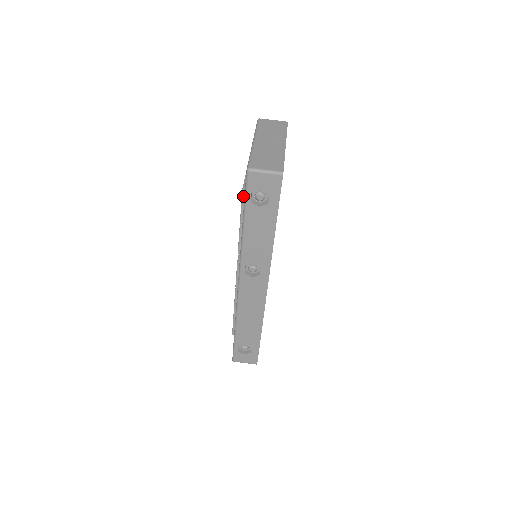
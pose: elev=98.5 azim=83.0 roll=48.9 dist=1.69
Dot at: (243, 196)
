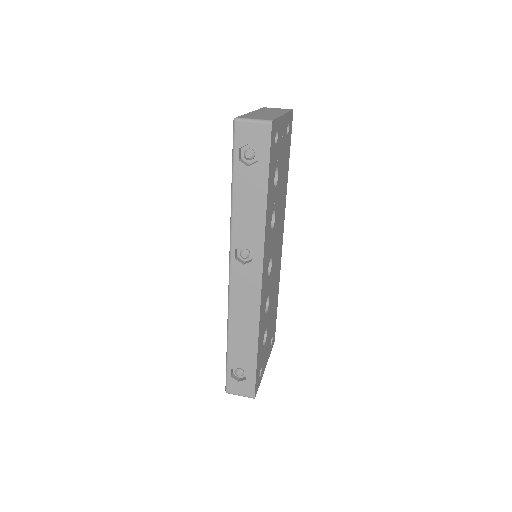
Dot at: occluded
